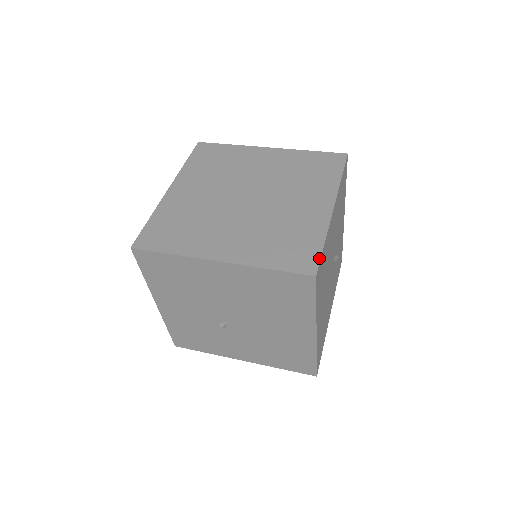
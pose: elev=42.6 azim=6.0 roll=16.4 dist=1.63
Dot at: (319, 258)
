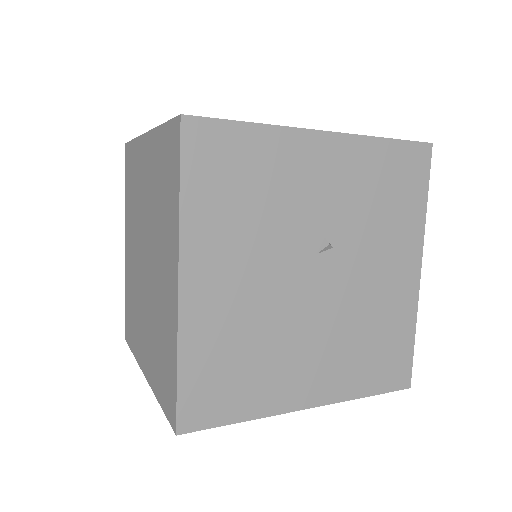
Dot at: (175, 401)
